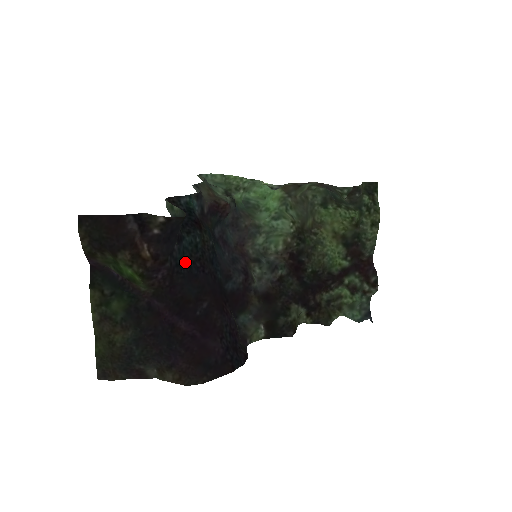
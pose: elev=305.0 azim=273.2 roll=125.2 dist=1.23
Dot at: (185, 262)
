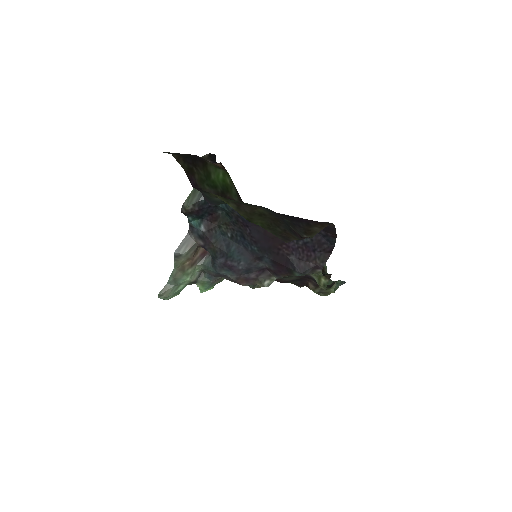
Dot at: occluded
